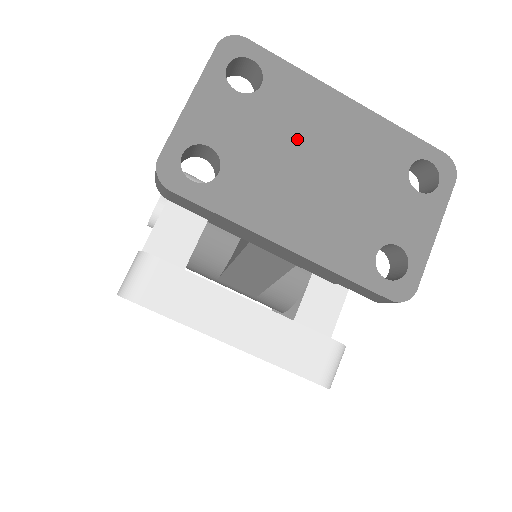
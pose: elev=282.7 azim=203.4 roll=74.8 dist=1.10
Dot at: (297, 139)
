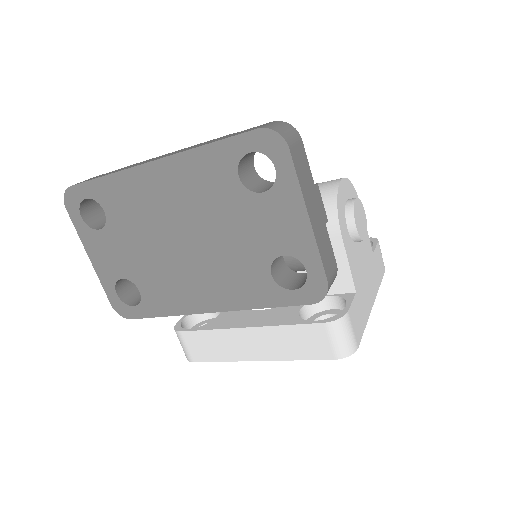
Dot at: (152, 231)
